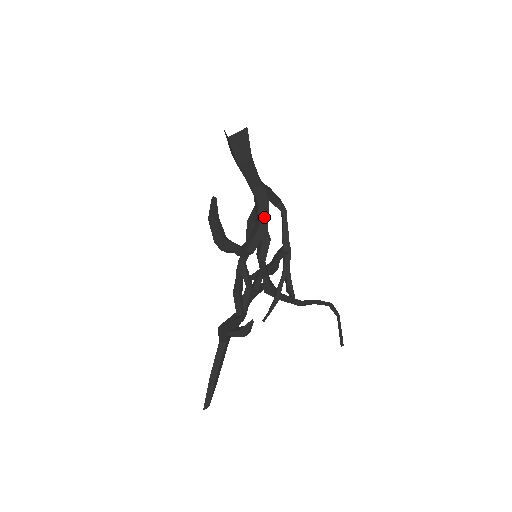
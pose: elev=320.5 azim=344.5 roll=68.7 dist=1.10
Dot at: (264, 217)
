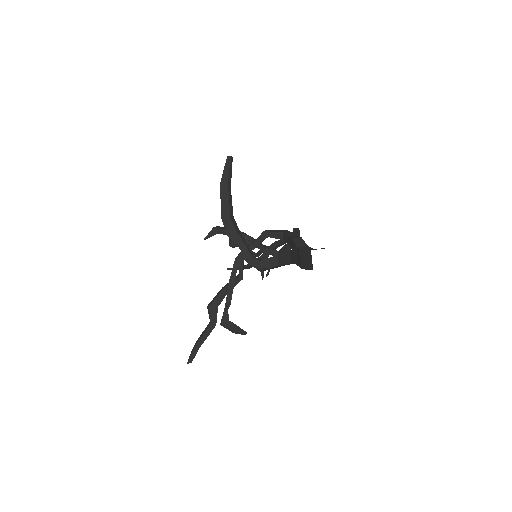
Dot at: (287, 264)
